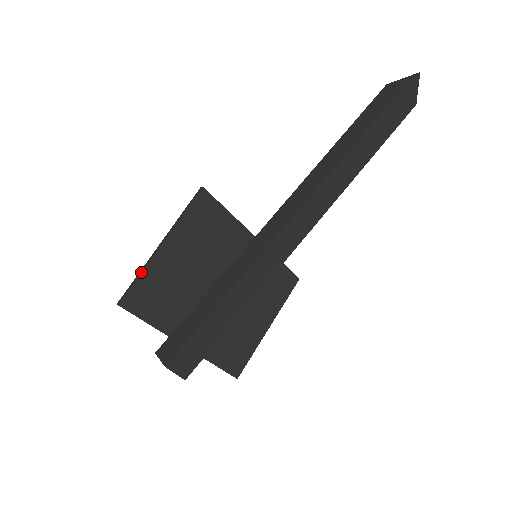
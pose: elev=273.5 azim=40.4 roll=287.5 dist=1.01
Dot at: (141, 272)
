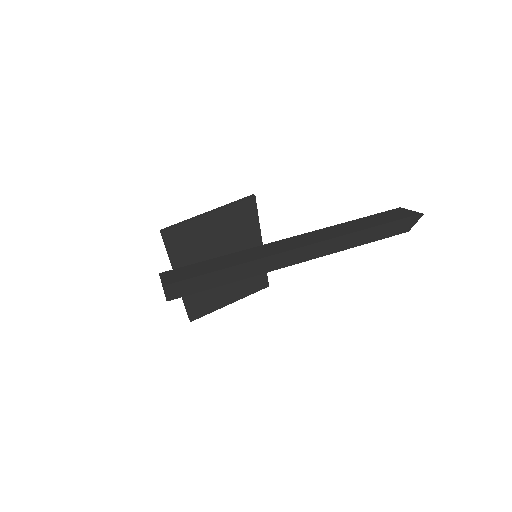
Dot at: (186, 221)
